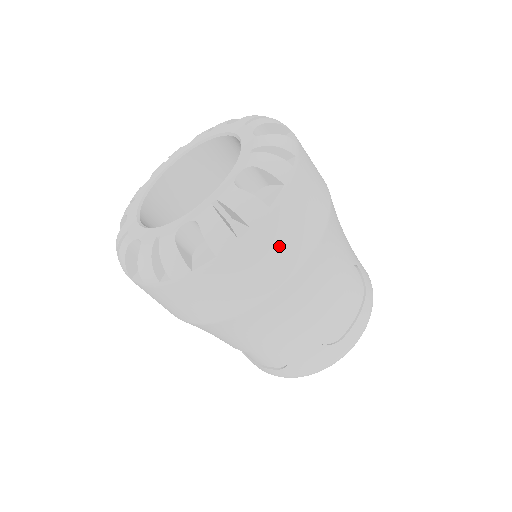
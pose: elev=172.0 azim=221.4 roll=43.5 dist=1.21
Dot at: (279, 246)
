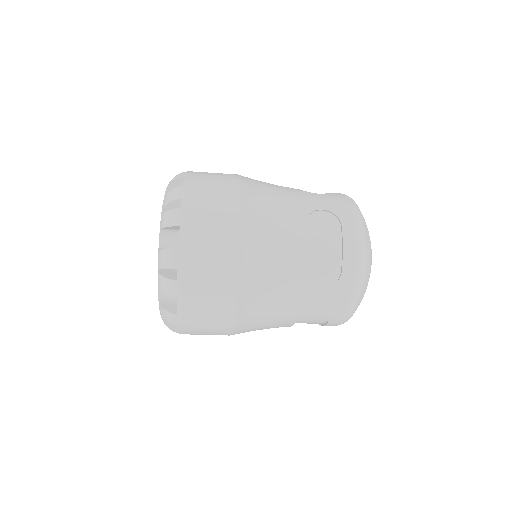
Dot at: (208, 263)
